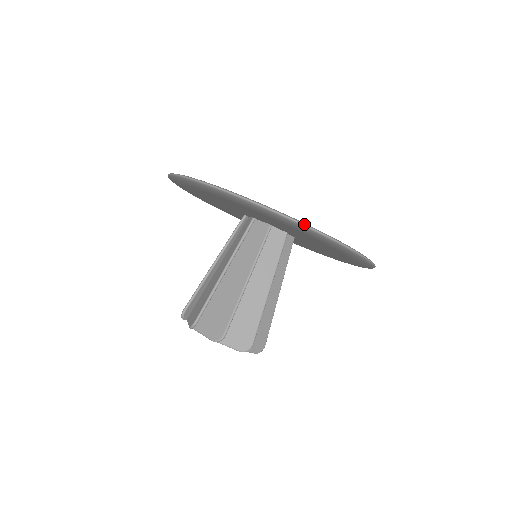
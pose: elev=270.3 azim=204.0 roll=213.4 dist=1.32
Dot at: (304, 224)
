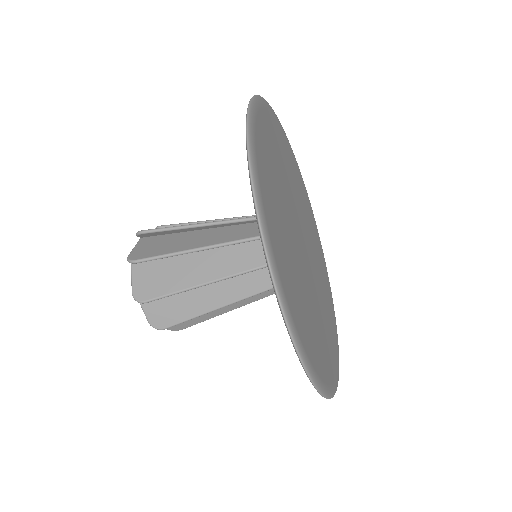
Dot at: (294, 340)
